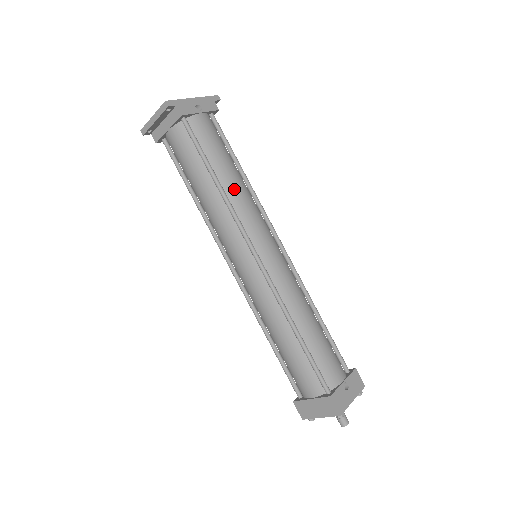
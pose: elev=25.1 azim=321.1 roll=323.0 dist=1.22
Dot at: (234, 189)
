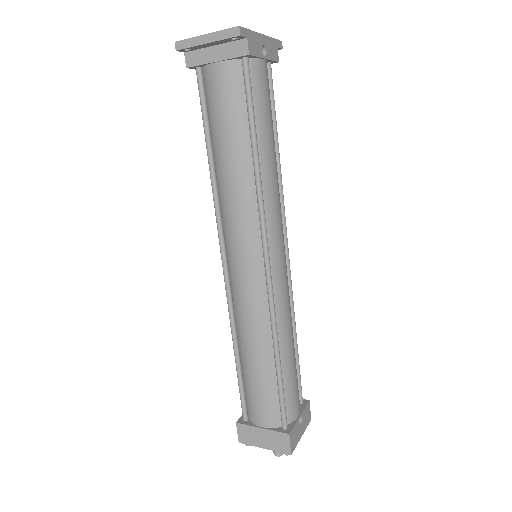
Dot at: (270, 174)
